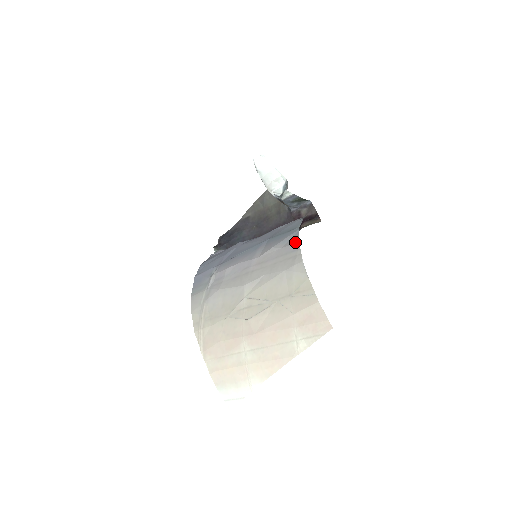
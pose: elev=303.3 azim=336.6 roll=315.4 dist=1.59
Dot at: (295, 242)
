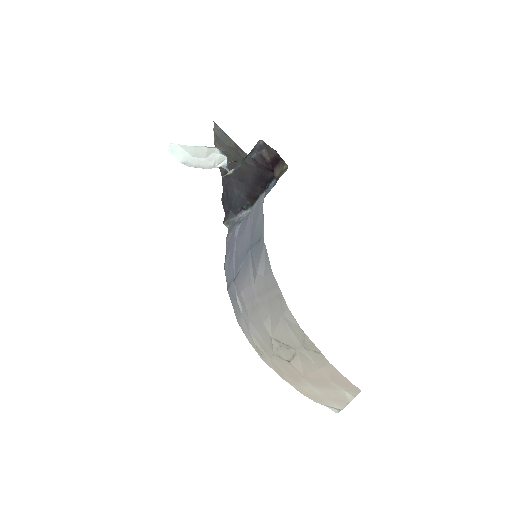
Dot at: (269, 272)
